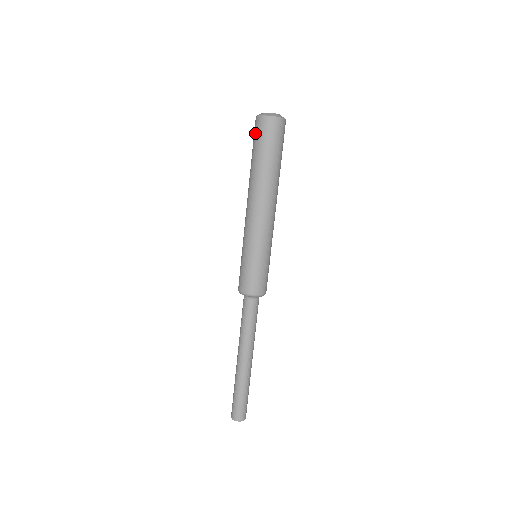
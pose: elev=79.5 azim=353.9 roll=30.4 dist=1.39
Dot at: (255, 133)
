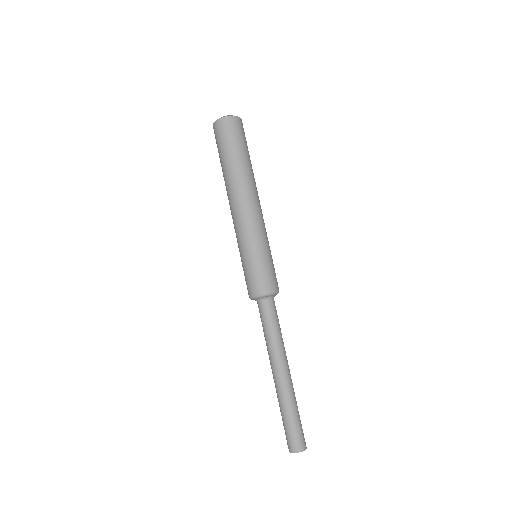
Dot at: (221, 135)
